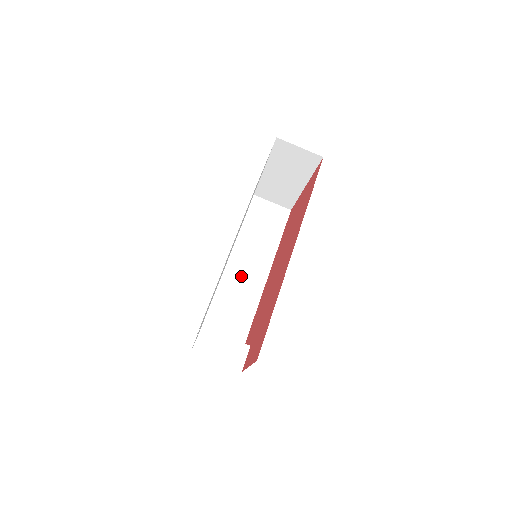
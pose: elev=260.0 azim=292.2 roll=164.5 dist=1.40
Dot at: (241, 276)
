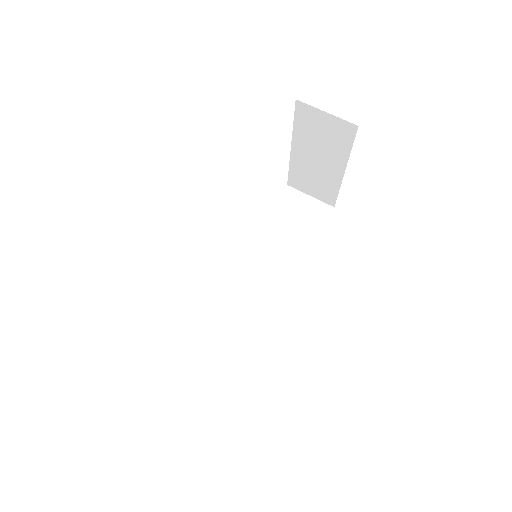
Dot at: (251, 284)
